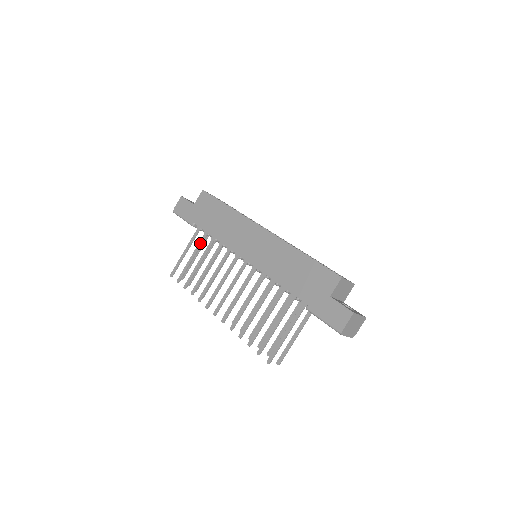
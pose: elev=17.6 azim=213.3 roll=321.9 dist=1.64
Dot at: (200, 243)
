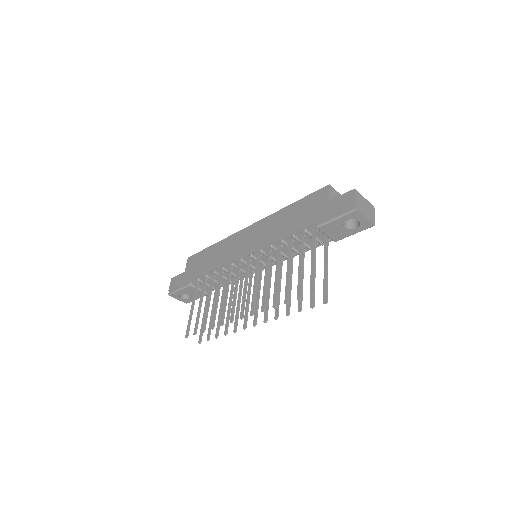
Dot at: (202, 290)
